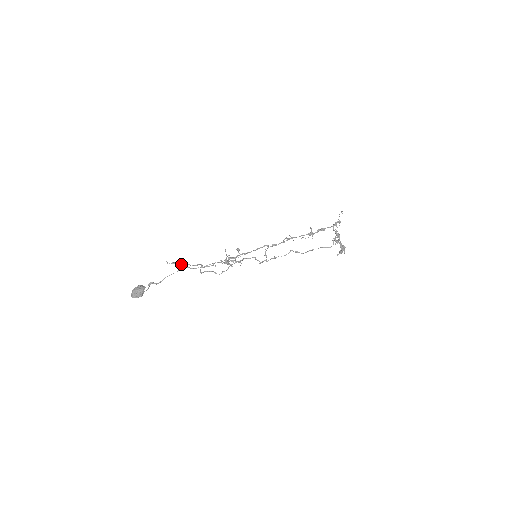
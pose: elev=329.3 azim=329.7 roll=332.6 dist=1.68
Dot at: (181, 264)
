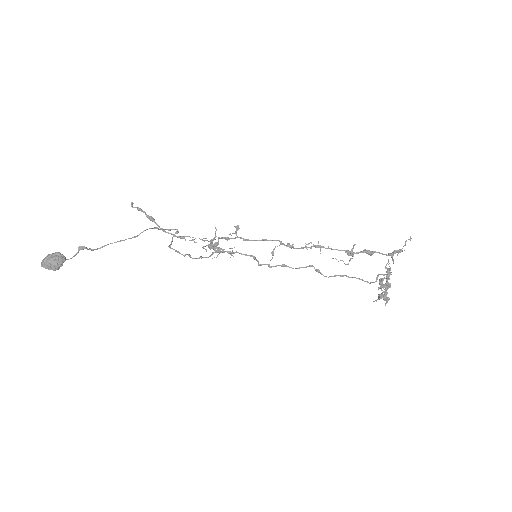
Dot at: (150, 216)
